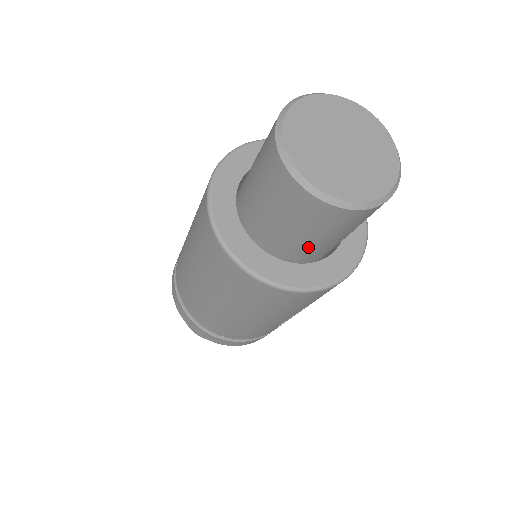
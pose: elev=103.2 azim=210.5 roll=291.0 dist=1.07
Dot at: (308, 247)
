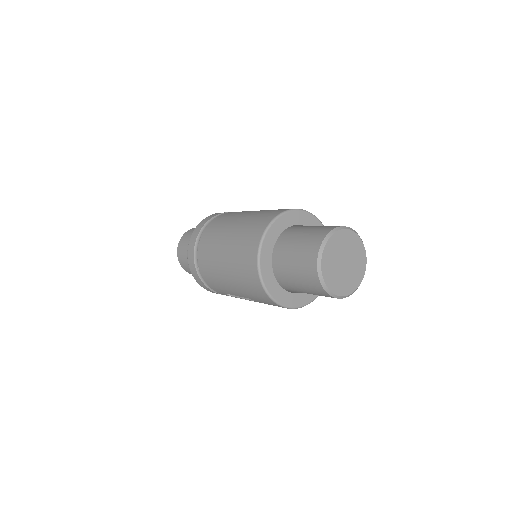
Dot at: (289, 279)
